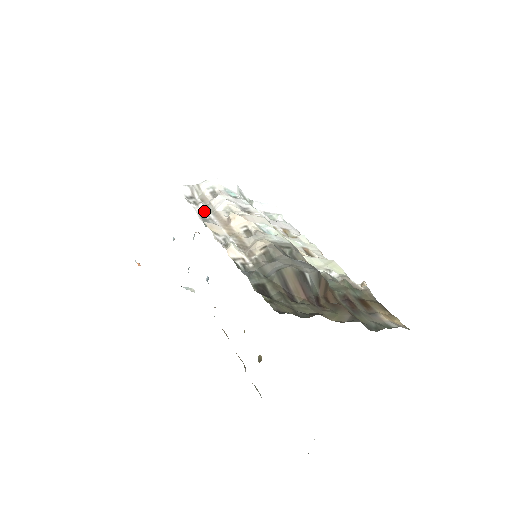
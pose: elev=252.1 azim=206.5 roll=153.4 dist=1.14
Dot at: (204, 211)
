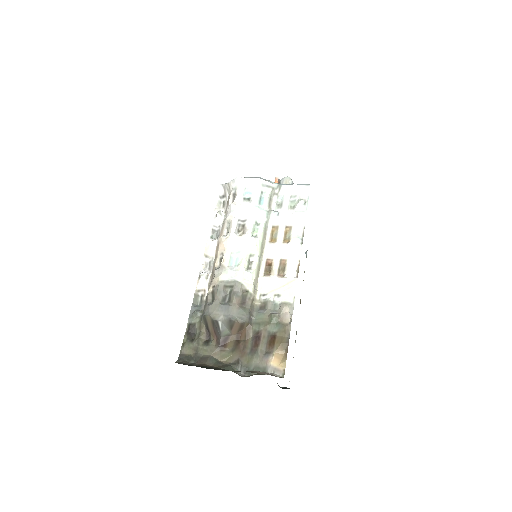
Dot at: (219, 221)
